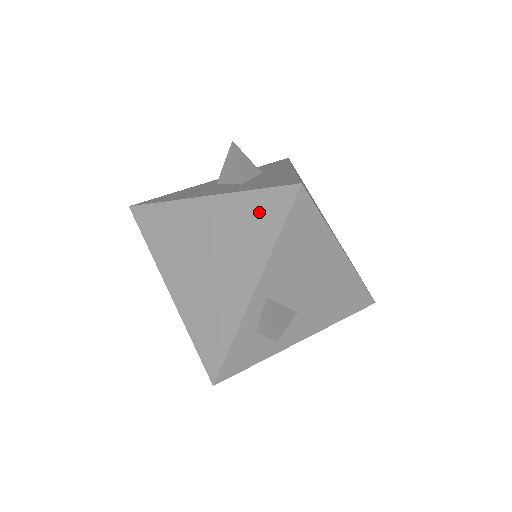
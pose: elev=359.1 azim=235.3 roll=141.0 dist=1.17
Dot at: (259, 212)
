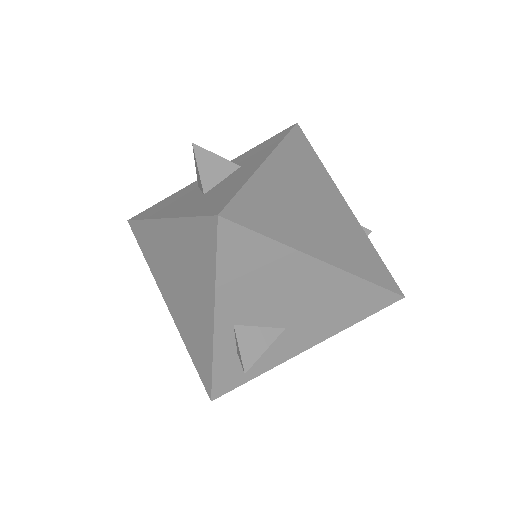
Dot at: (198, 242)
